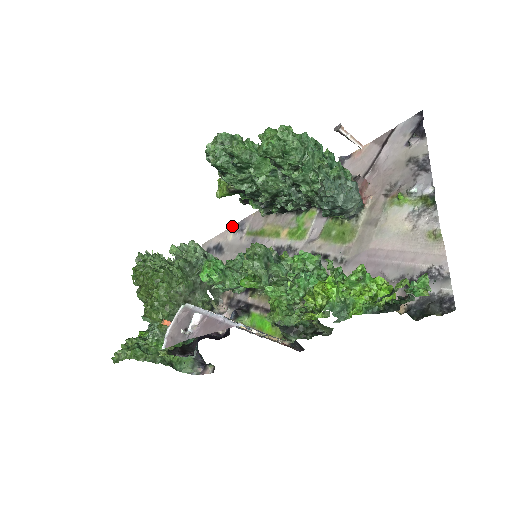
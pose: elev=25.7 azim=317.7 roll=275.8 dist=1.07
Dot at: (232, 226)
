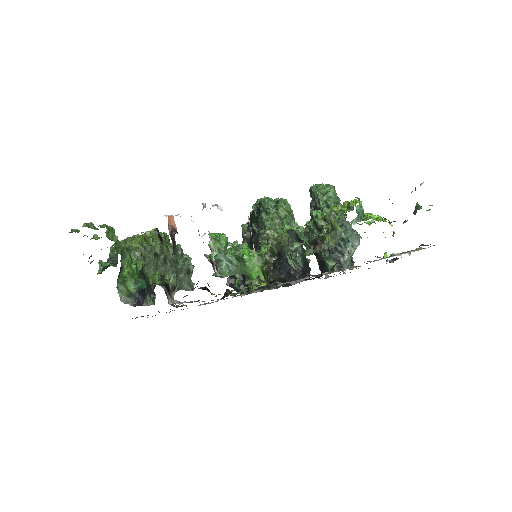
Dot at: occluded
